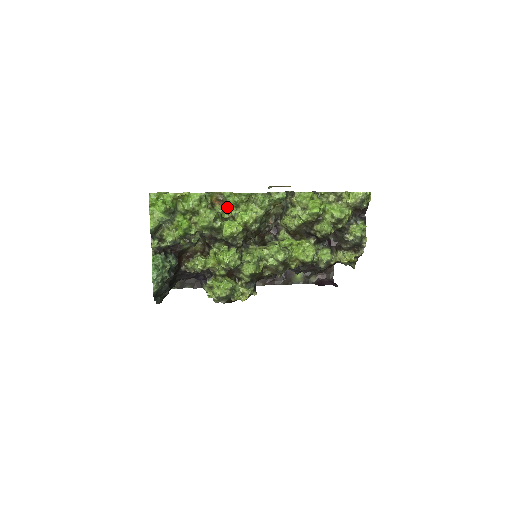
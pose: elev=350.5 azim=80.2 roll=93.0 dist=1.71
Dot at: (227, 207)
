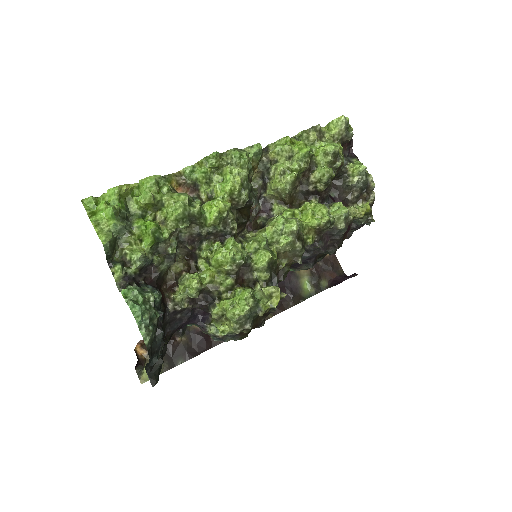
Dot at: (195, 191)
